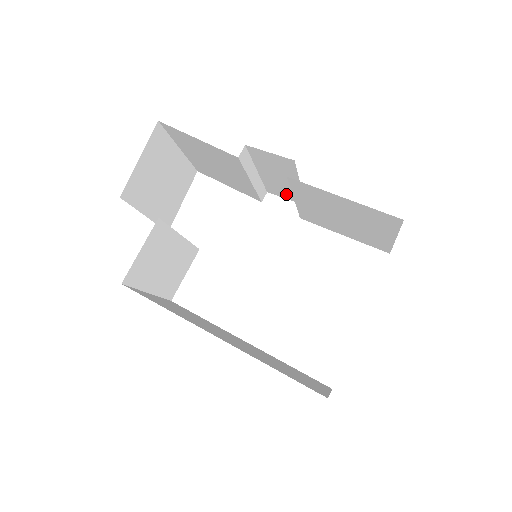
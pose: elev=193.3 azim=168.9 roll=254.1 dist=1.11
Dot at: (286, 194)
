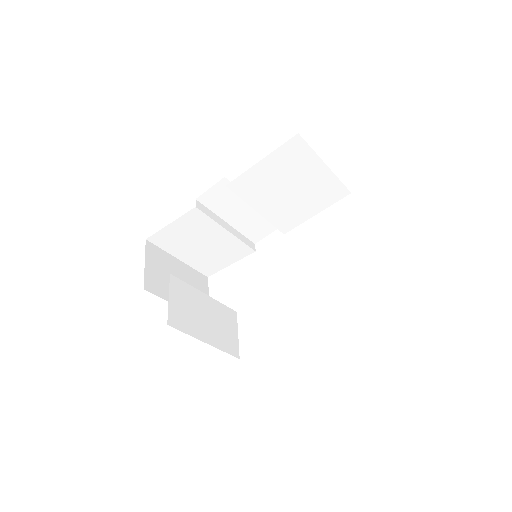
Dot at: (262, 229)
